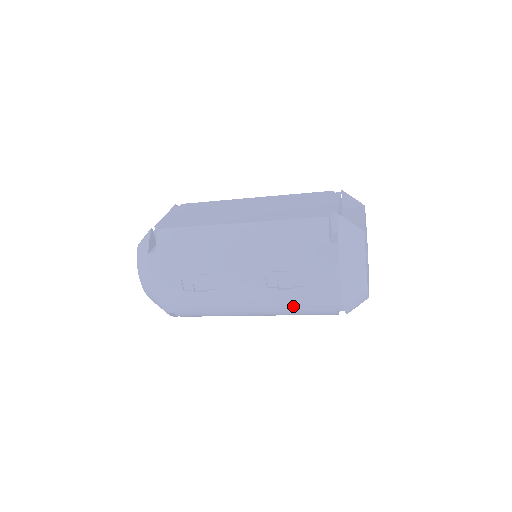
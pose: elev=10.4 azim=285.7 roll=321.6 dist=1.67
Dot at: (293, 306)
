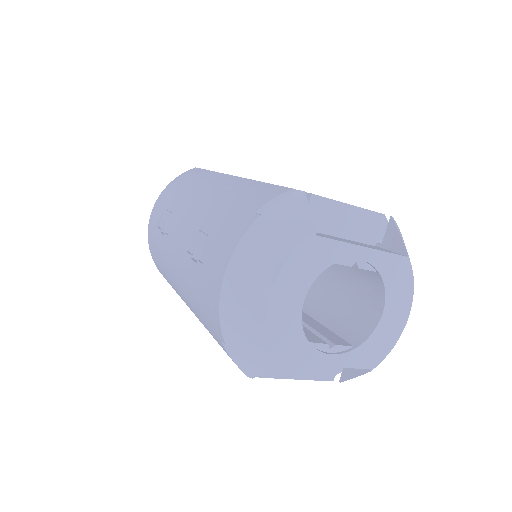
Dot at: (195, 298)
